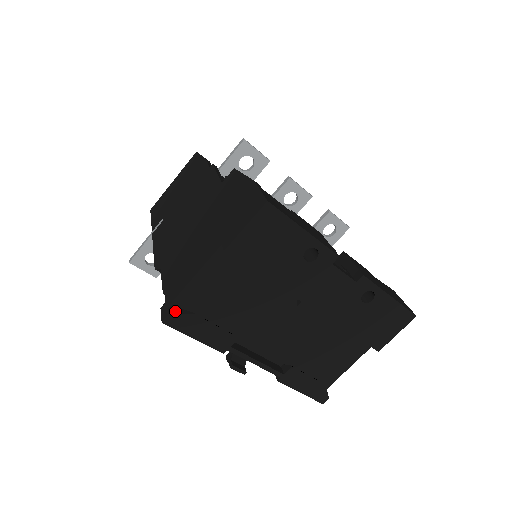
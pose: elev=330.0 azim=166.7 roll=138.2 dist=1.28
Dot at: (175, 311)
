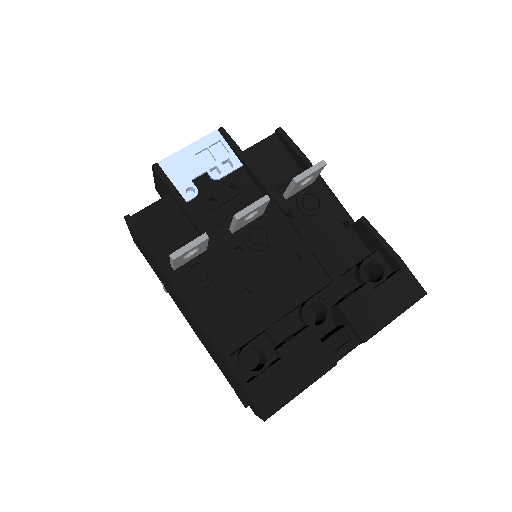
Dot at: occluded
